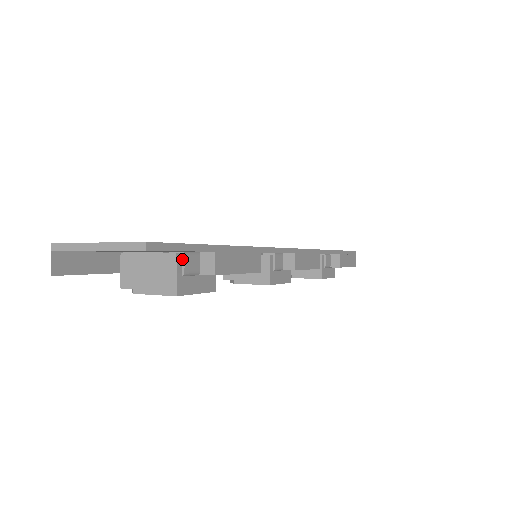
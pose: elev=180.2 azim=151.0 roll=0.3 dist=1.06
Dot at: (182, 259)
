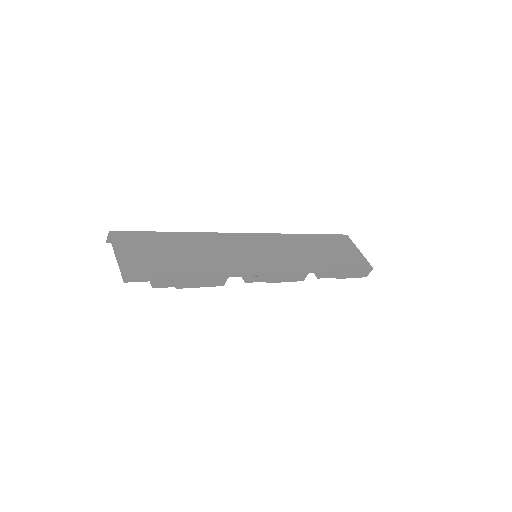
Dot at: occluded
